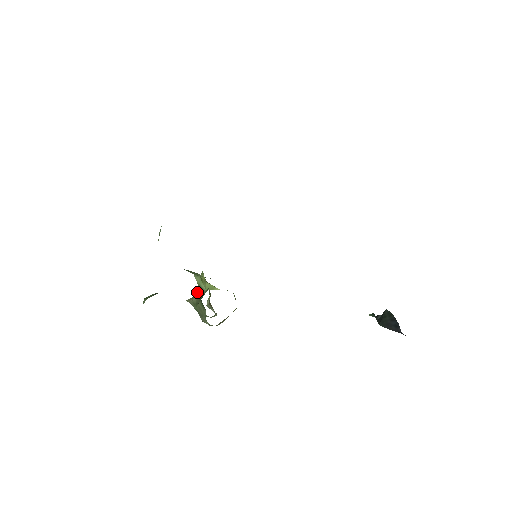
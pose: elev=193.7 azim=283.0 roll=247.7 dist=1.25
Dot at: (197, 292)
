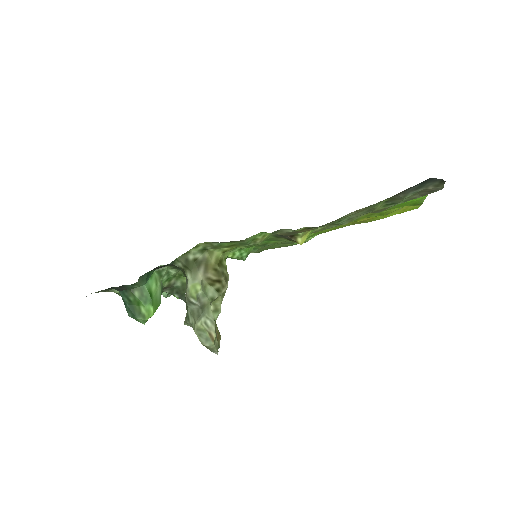
Dot at: occluded
